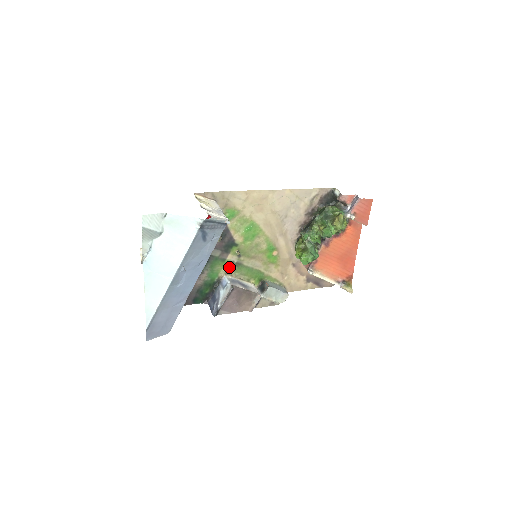
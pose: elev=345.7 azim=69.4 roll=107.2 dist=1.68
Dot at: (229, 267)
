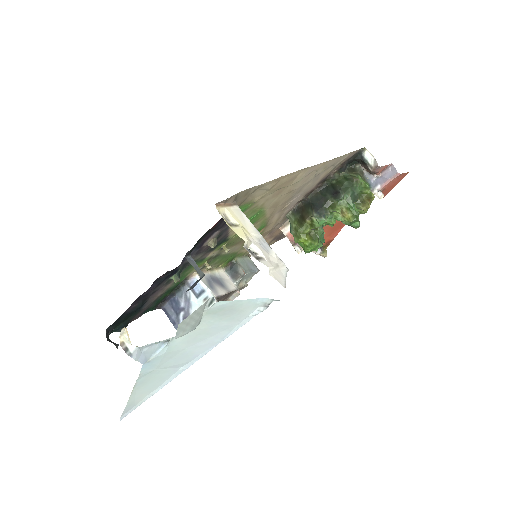
Dot at: (208, 267)
